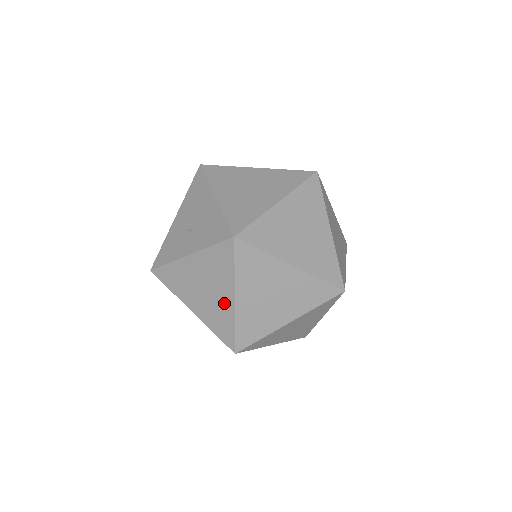
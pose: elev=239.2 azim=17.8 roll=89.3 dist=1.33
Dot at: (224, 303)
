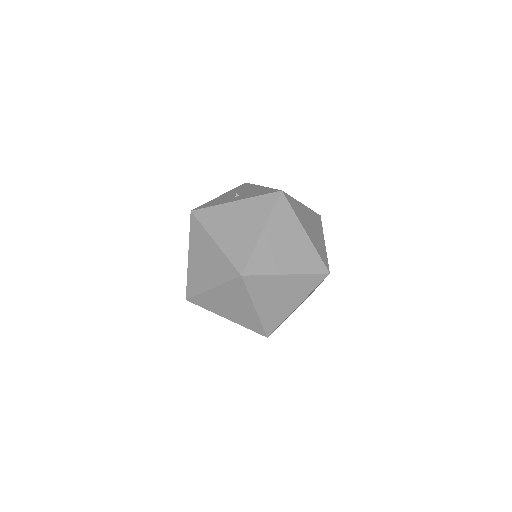
Dot at: (251, 235)
